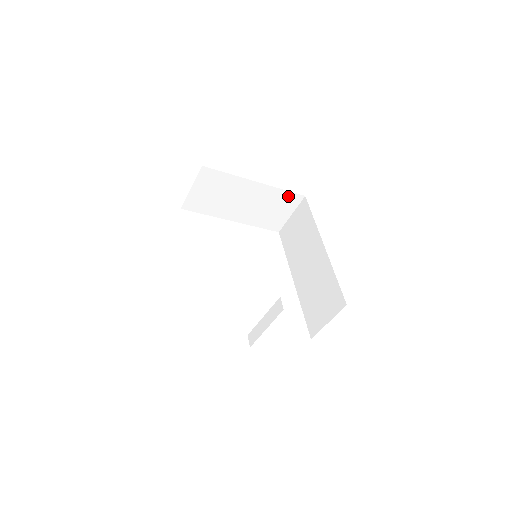
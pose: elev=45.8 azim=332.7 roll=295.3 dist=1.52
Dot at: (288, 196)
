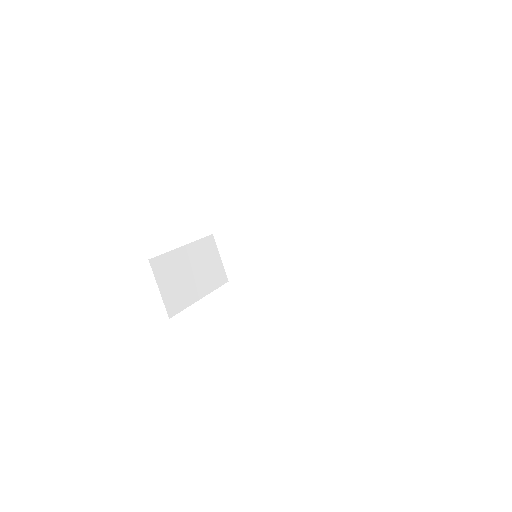
Dot at: (206, 243)
